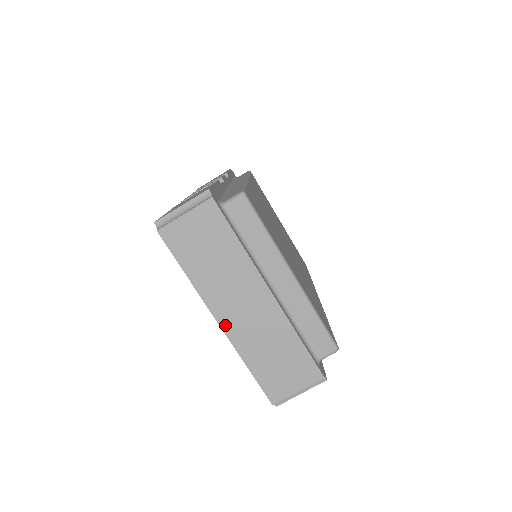
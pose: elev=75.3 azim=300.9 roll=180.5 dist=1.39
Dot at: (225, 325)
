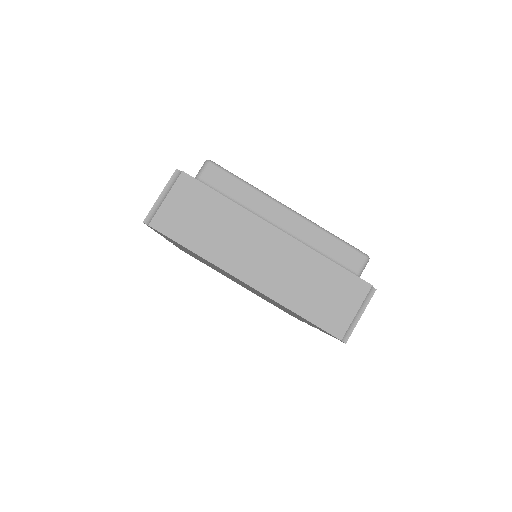
Dot at: (253, 282)
